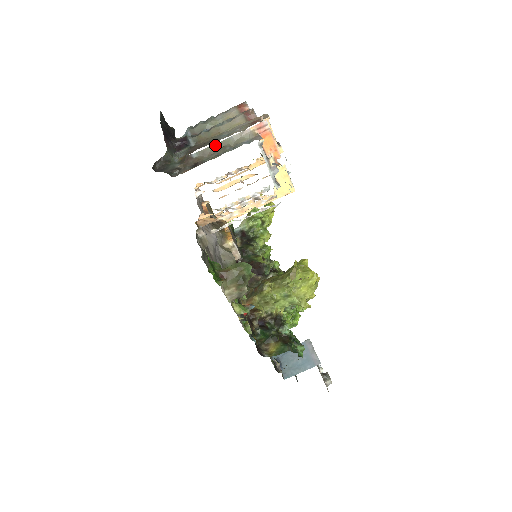
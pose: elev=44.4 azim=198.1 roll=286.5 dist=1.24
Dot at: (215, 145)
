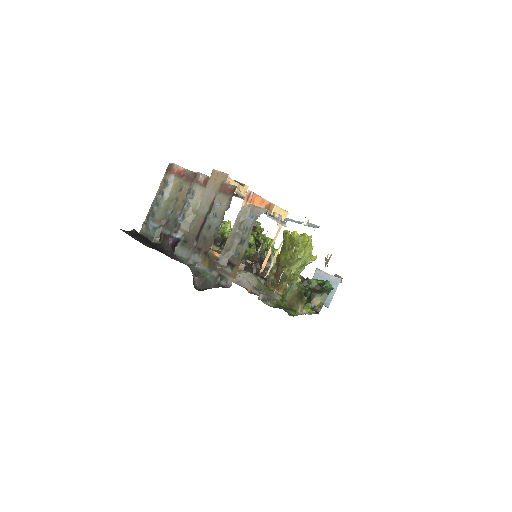
Dot at: (229, 238)
